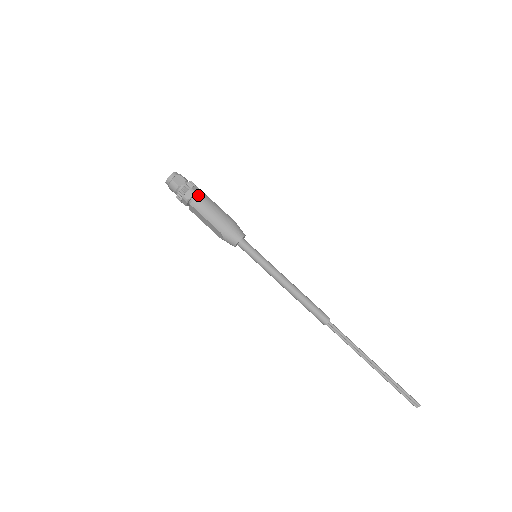
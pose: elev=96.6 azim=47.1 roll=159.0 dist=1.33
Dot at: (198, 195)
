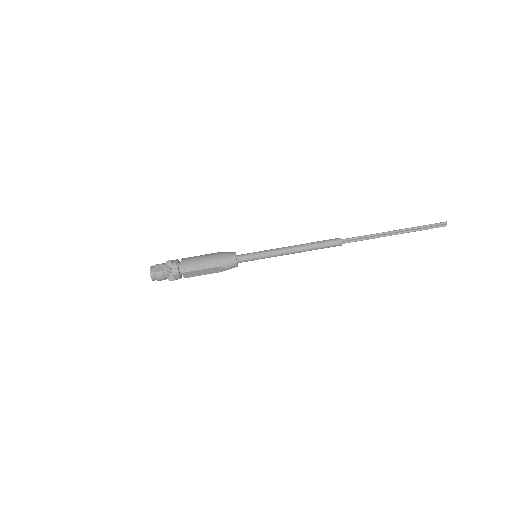
Dot at: (180, 262)
